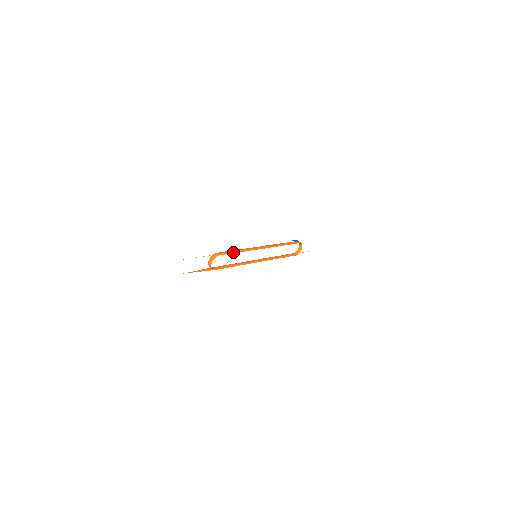
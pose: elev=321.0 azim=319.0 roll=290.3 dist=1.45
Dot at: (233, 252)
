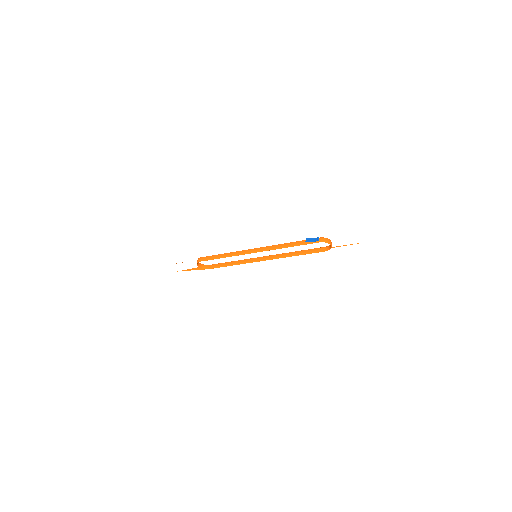
Dot at: (216, 258)
